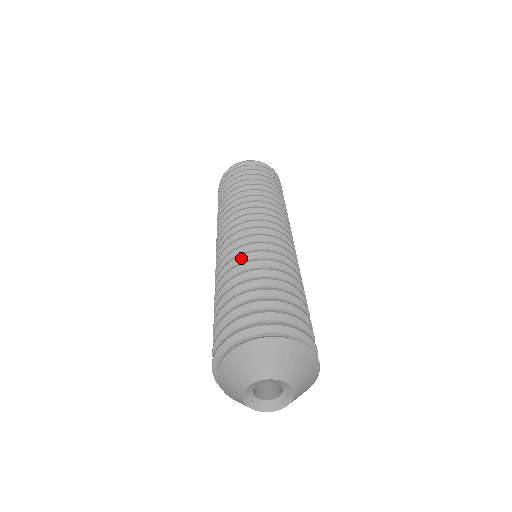
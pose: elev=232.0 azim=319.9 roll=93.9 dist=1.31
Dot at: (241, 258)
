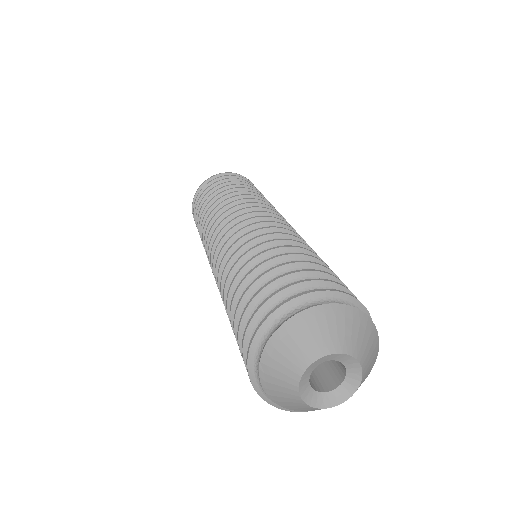
Dot at: (295, 239)
